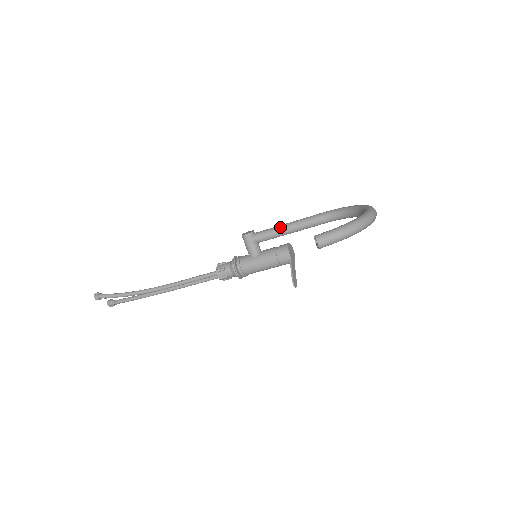
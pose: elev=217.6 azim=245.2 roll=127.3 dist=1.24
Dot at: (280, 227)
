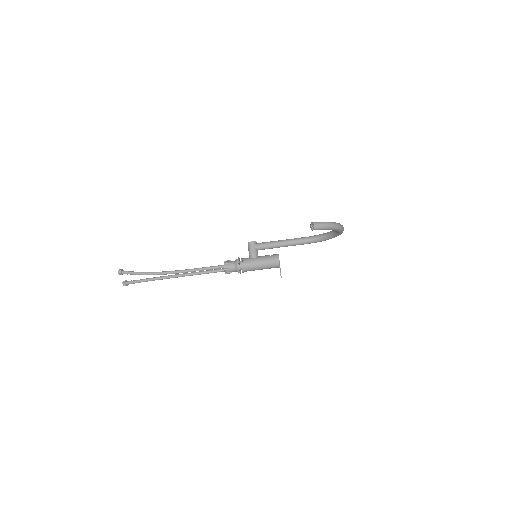
Dot at: (276, 241)
